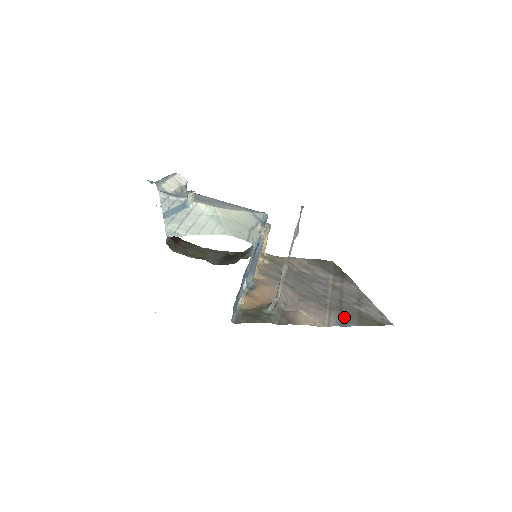
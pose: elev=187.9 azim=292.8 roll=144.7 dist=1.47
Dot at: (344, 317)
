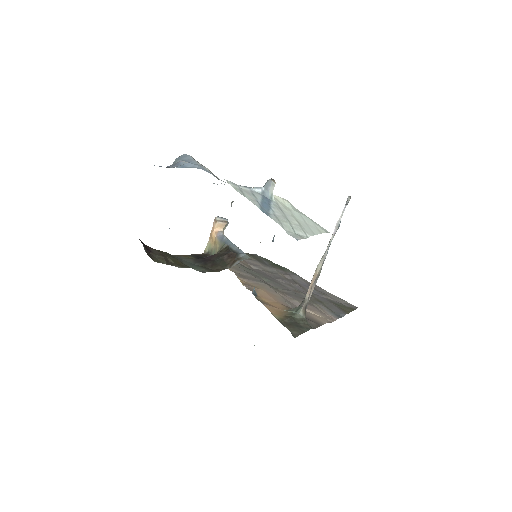
Dot at: (330, 308)
